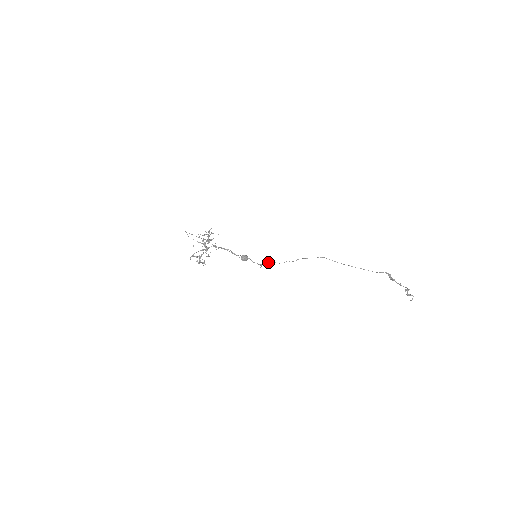
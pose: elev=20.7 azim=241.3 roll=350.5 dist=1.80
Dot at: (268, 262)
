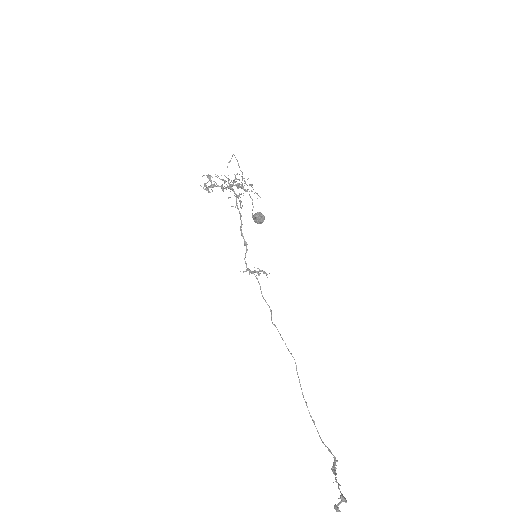
Dot at: (260, 273)
